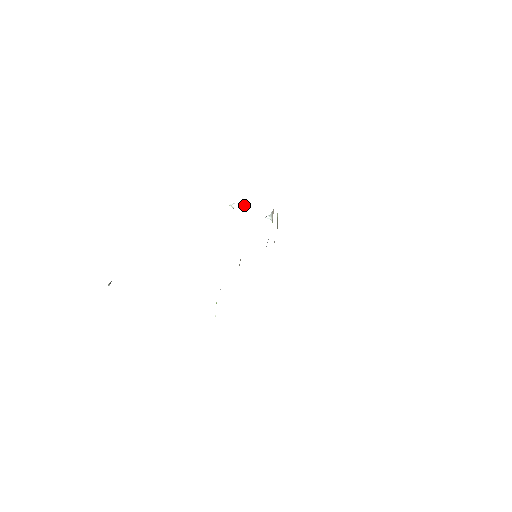
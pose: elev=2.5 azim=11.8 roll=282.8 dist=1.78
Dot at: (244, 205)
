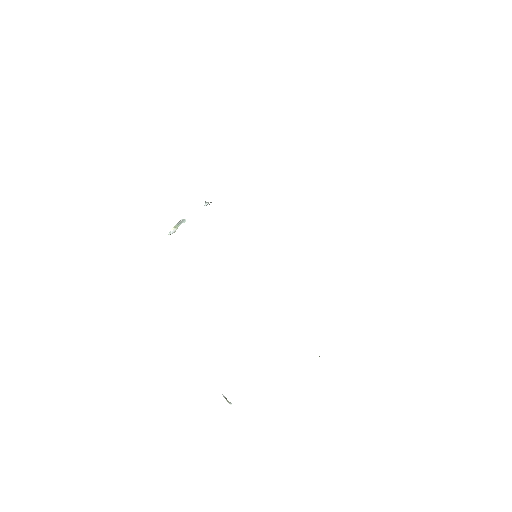
Dot at: (179, 223)
